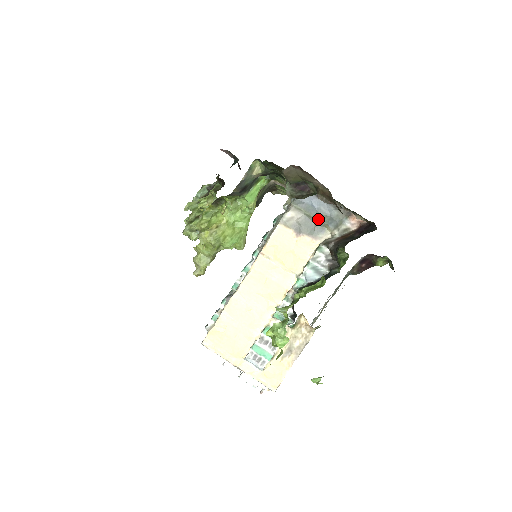
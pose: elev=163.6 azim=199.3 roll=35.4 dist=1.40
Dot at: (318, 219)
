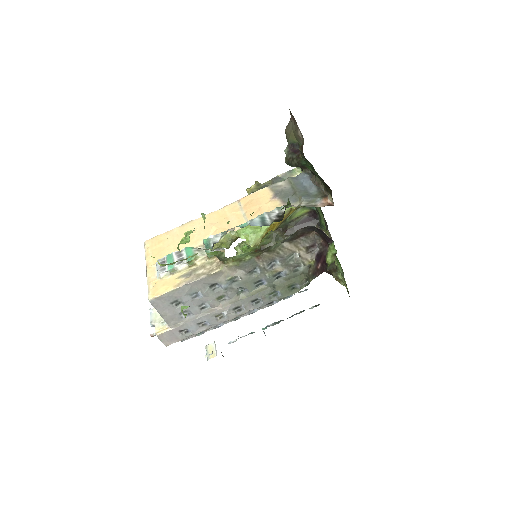
Dot at: (298, 192)
